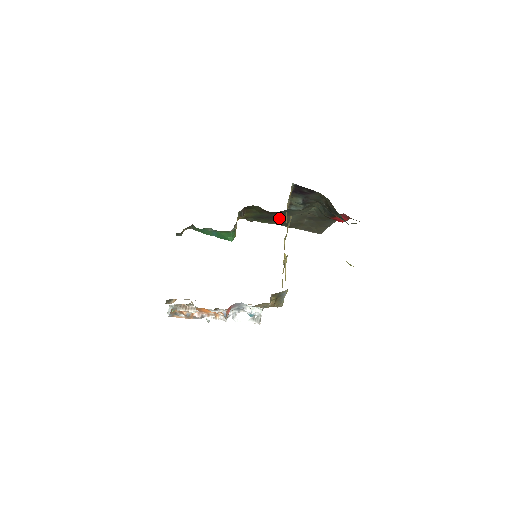
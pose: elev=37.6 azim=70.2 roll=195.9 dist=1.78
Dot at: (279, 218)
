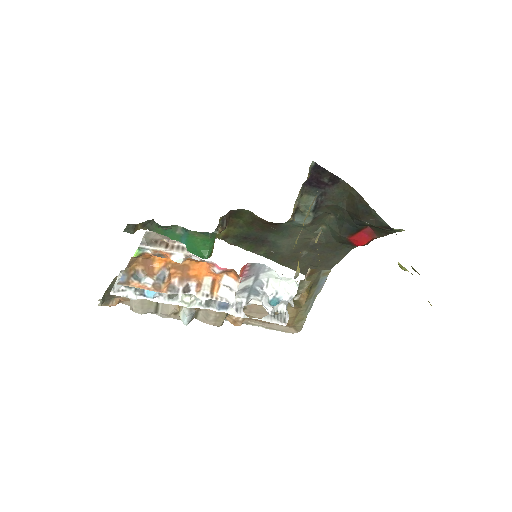
Dot at: (271, 243)
